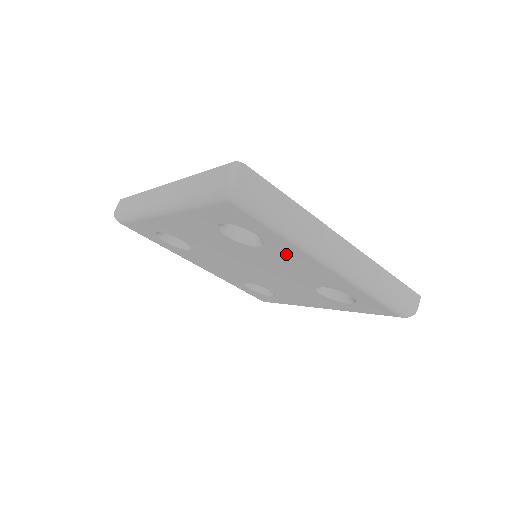
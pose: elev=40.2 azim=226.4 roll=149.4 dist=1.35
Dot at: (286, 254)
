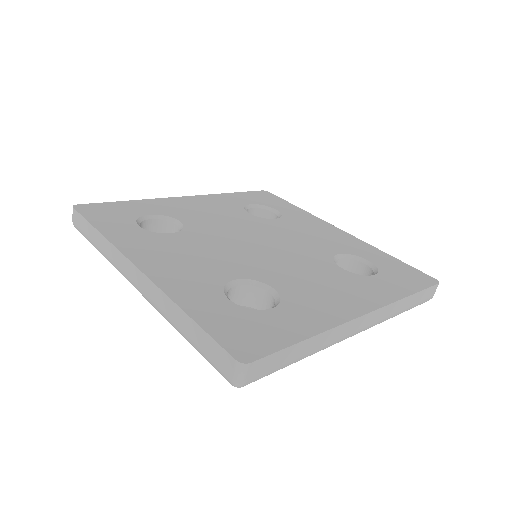
Dot at: occluded
